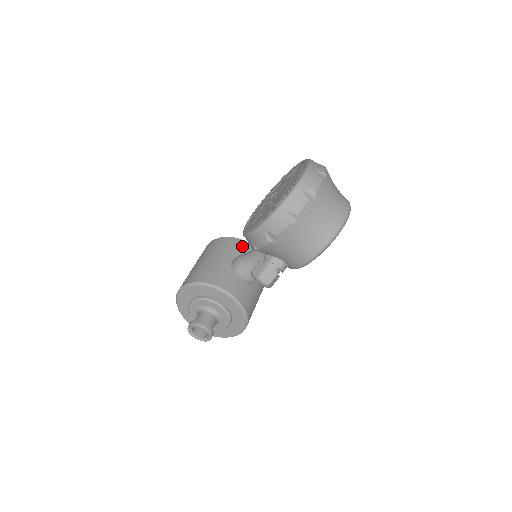
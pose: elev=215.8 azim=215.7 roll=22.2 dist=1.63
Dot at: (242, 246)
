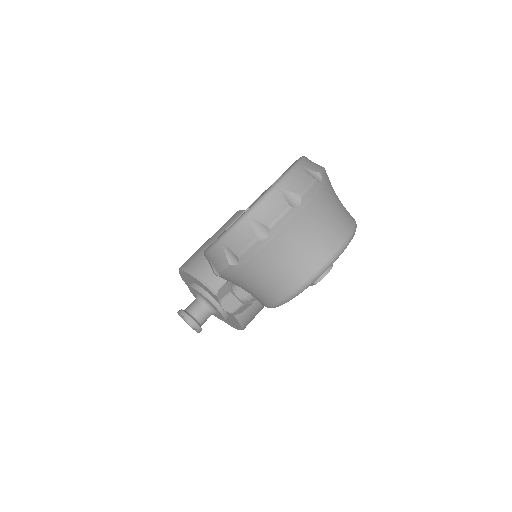
Dot at: occluded
